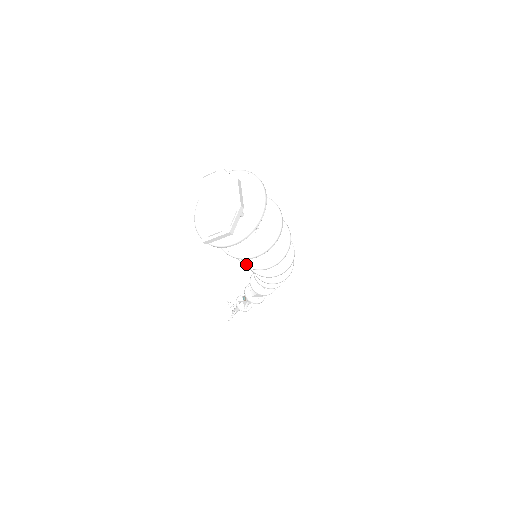
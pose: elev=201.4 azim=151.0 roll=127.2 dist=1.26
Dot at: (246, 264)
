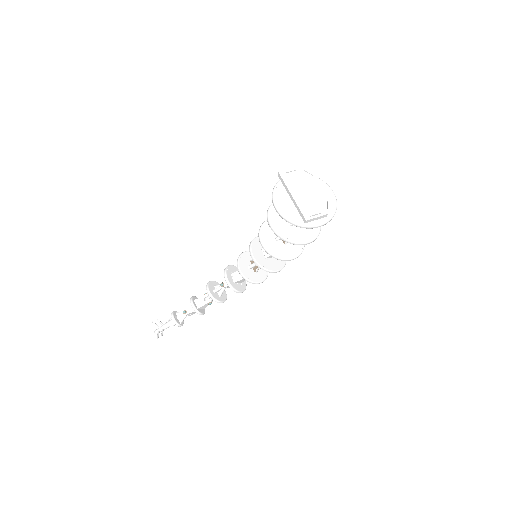
Dot at: (276, 255)
